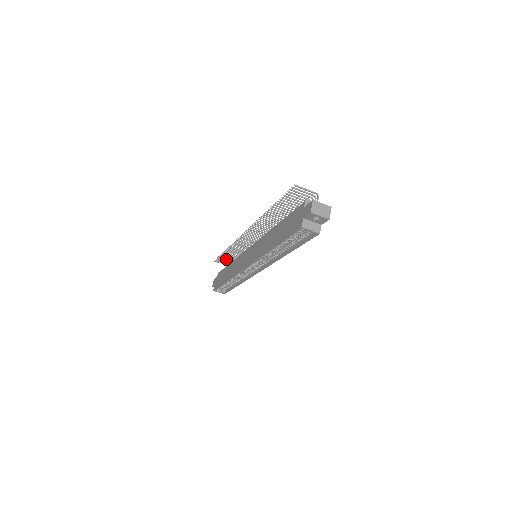
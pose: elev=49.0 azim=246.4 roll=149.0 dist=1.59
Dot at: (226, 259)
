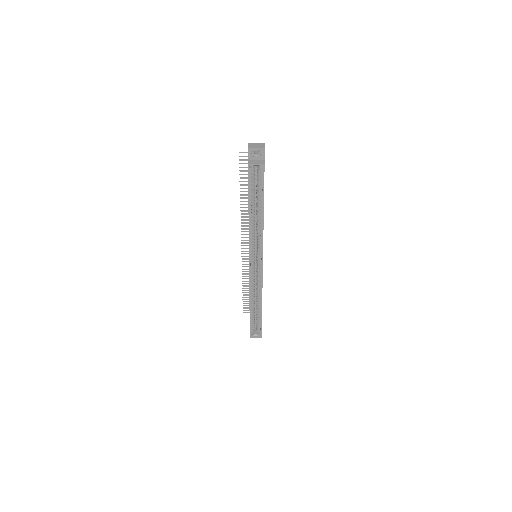
Dot at: occluded
